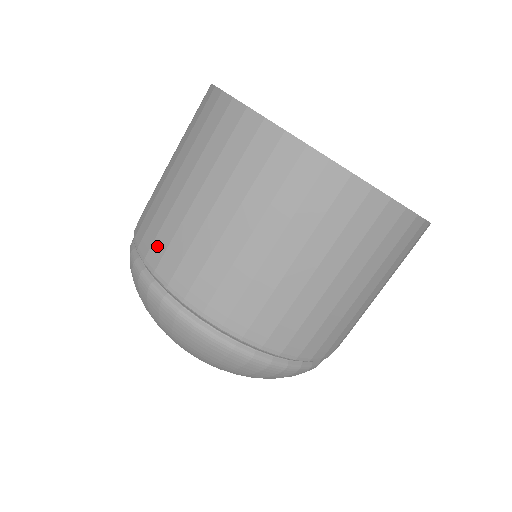
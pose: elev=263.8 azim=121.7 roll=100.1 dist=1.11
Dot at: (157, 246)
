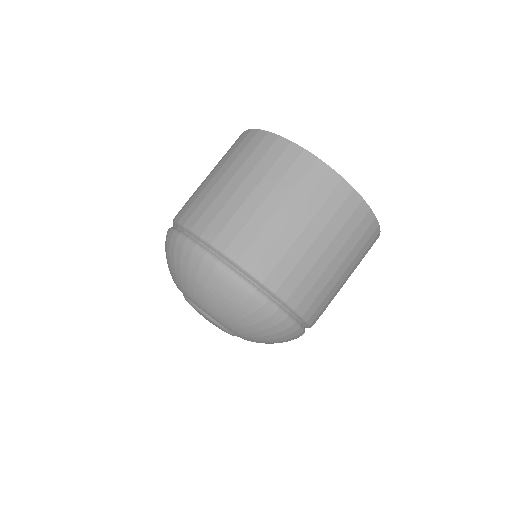
Dot at: (215, 225)
